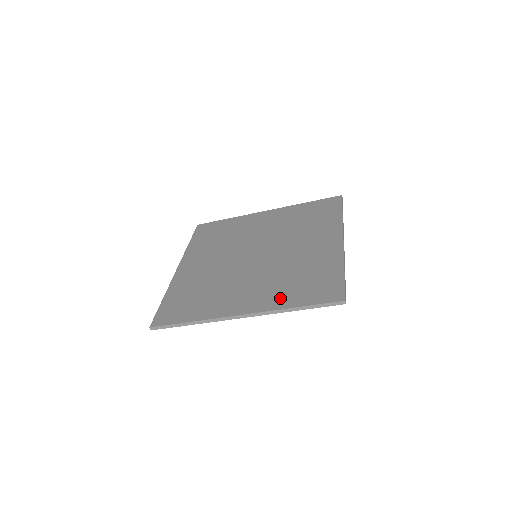
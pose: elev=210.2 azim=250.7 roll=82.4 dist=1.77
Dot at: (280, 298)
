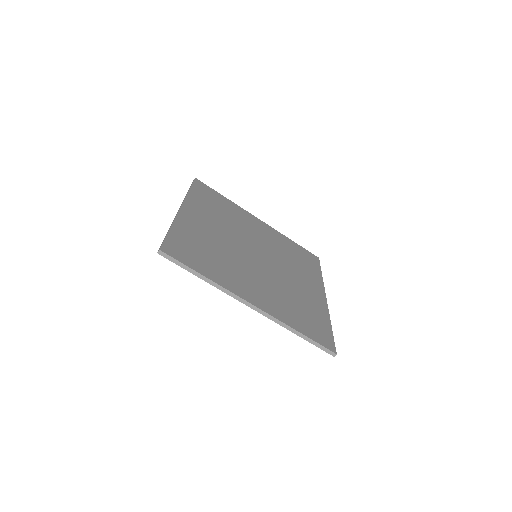
Dot at: (286, 314)
